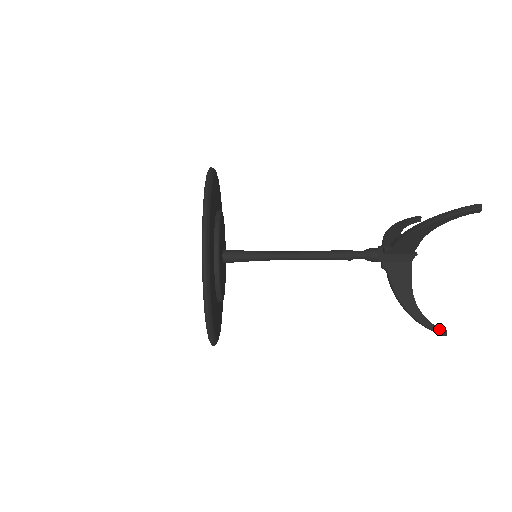
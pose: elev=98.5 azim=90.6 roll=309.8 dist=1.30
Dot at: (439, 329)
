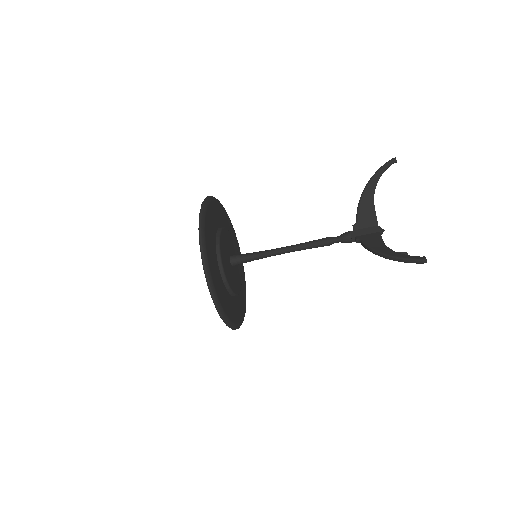
Dot at: occluded
